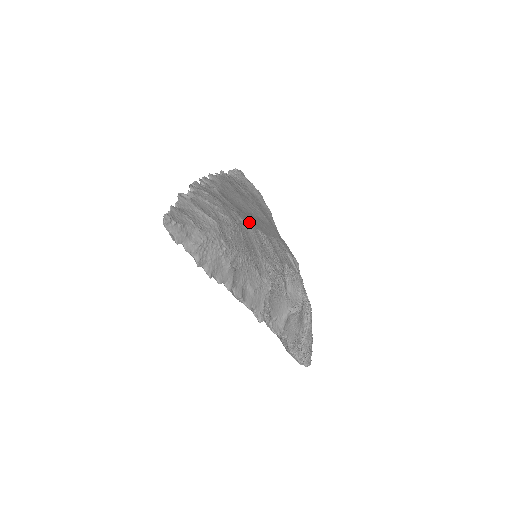
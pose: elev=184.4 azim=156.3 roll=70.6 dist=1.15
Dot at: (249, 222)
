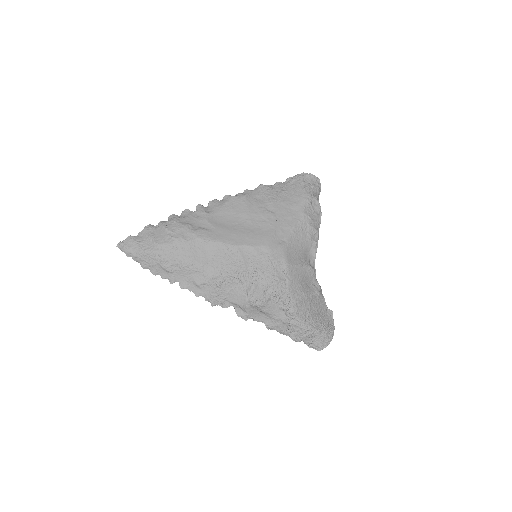
Dot at: (213, 237)
